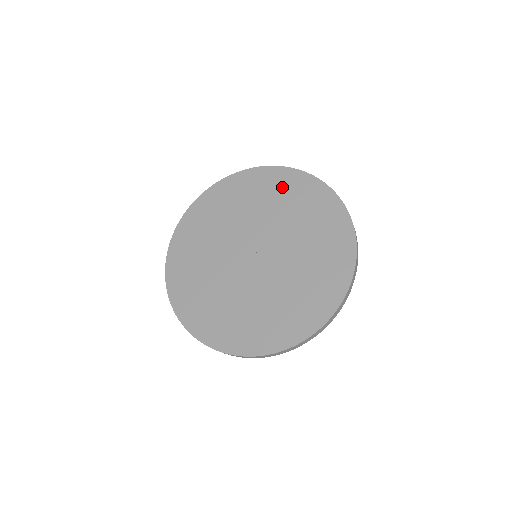
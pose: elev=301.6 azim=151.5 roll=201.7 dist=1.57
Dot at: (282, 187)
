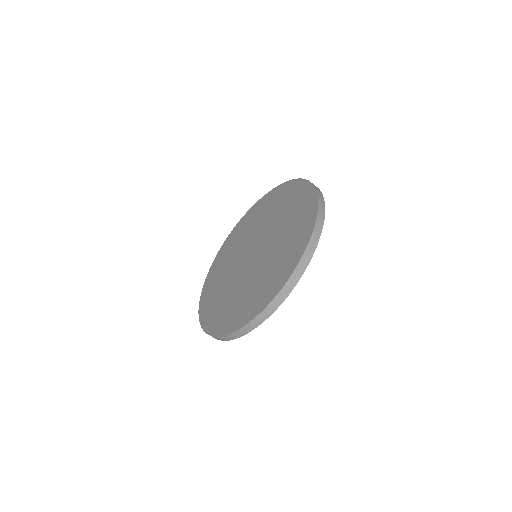
Dot at: (301, 211)
